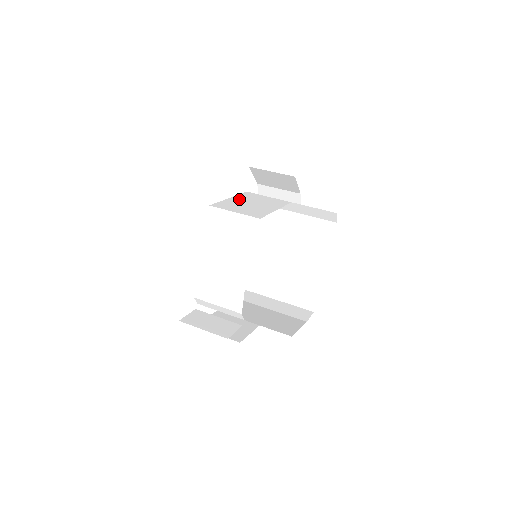
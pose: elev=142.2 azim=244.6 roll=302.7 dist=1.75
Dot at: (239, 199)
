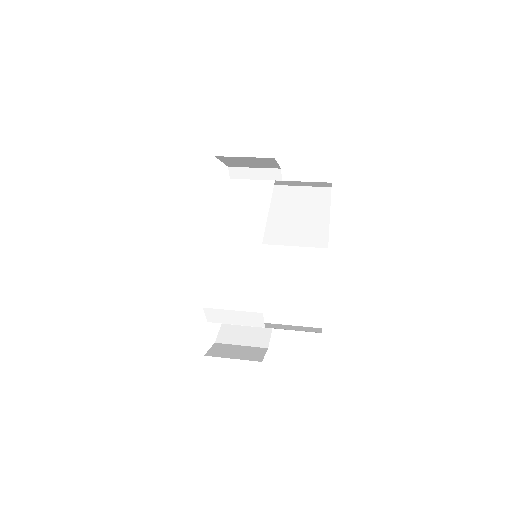
Dot at: occluded
